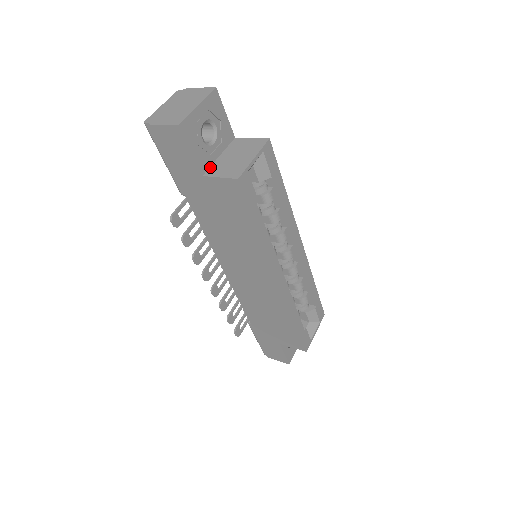
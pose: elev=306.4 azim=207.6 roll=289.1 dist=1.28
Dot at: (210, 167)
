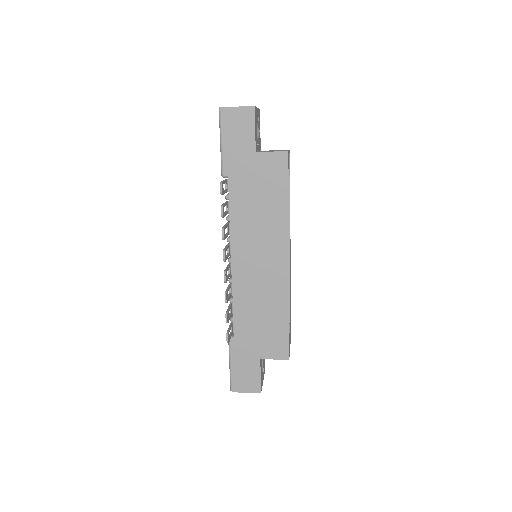
Dot at: (257, 151)
